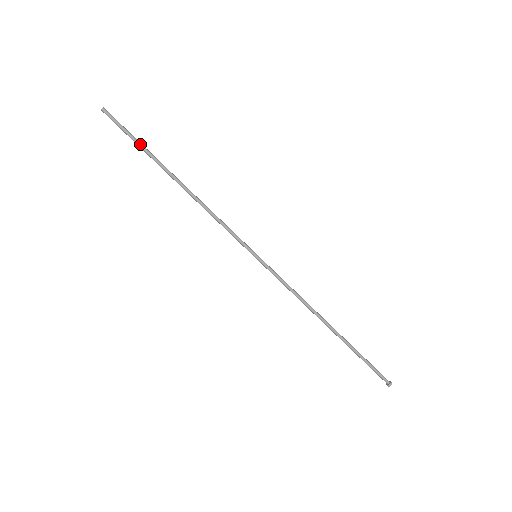
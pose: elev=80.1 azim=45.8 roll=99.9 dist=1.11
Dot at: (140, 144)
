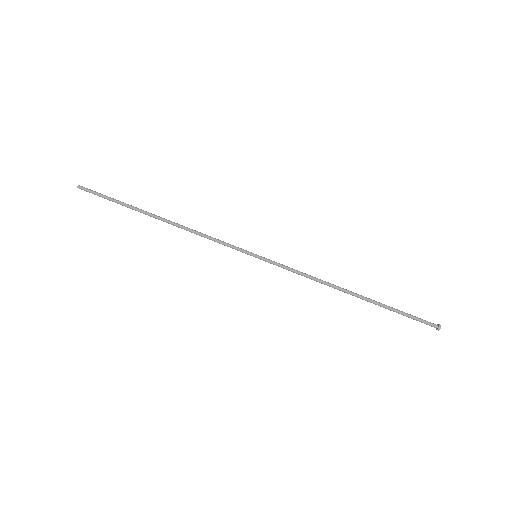
Dot at: (118, 203)
